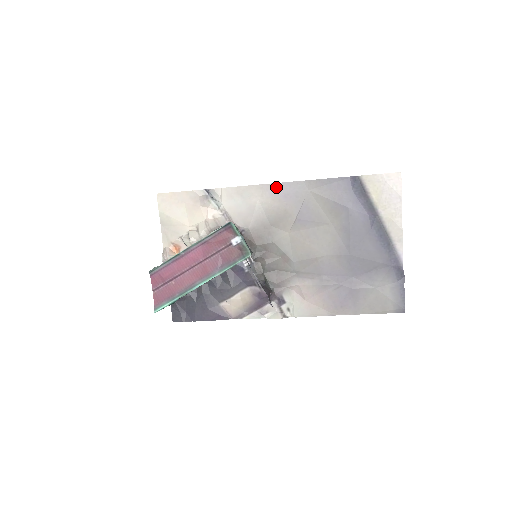
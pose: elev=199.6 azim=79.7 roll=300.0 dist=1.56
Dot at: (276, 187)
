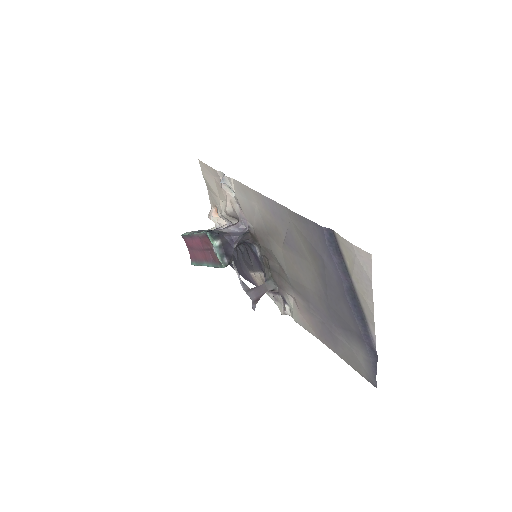
Dot at: (266, 200)
